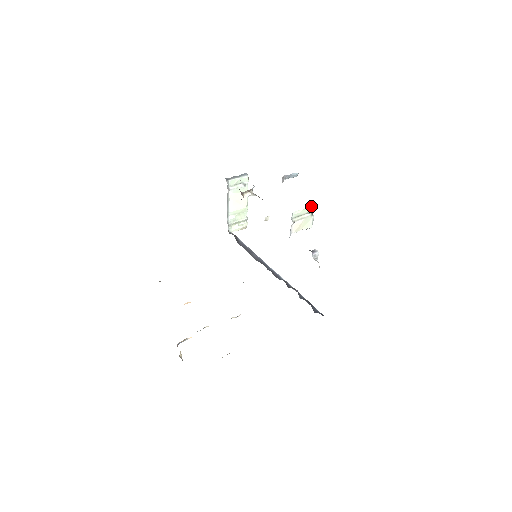
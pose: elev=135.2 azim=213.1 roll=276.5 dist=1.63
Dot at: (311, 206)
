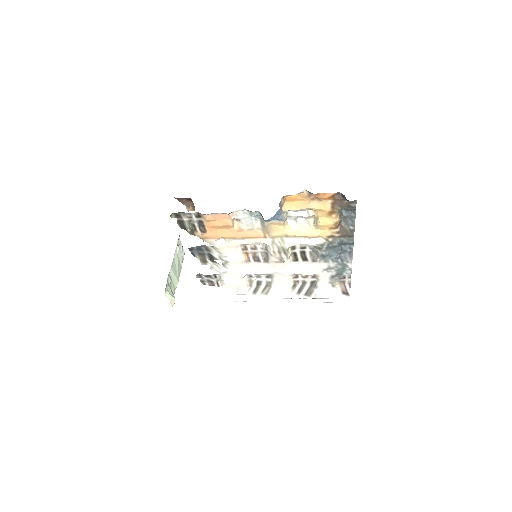
Dot at: occluded
